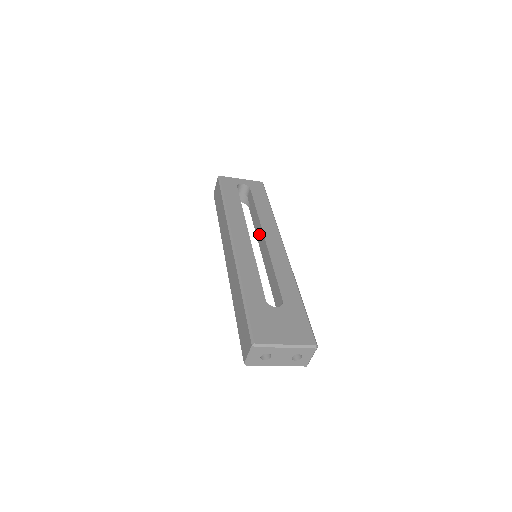
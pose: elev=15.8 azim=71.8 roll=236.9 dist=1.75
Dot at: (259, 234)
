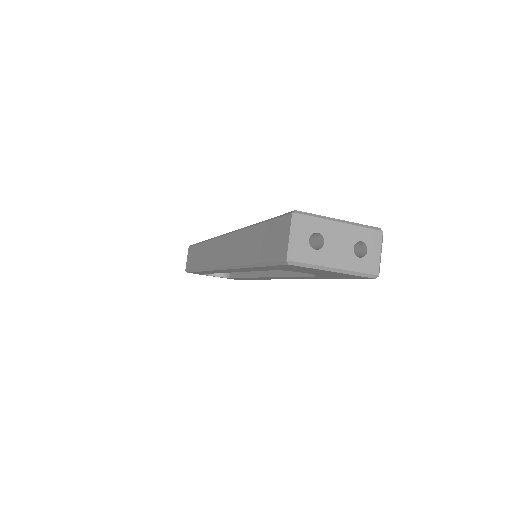
Dot at: occluded
